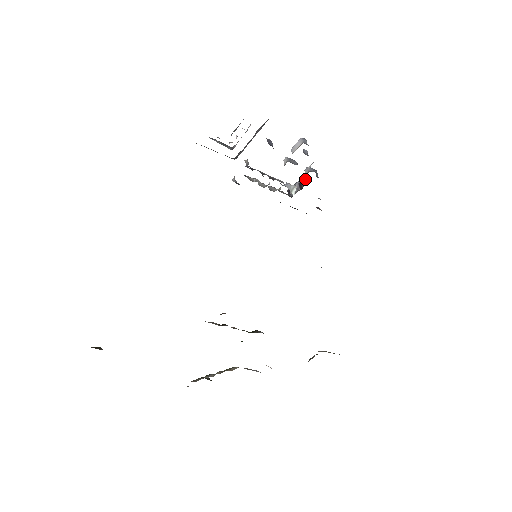
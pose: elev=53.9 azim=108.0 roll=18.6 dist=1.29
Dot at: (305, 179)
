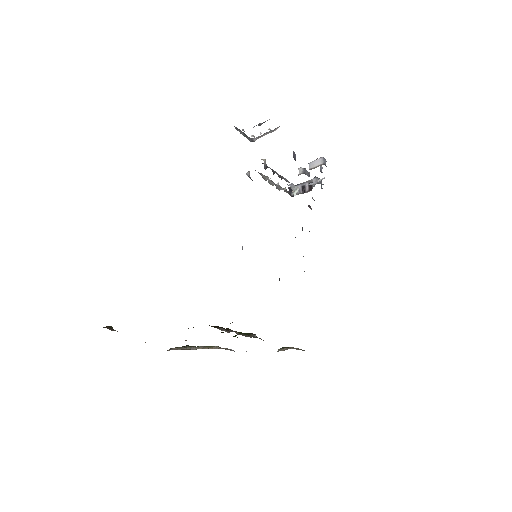
Dot at: (310, 185)
